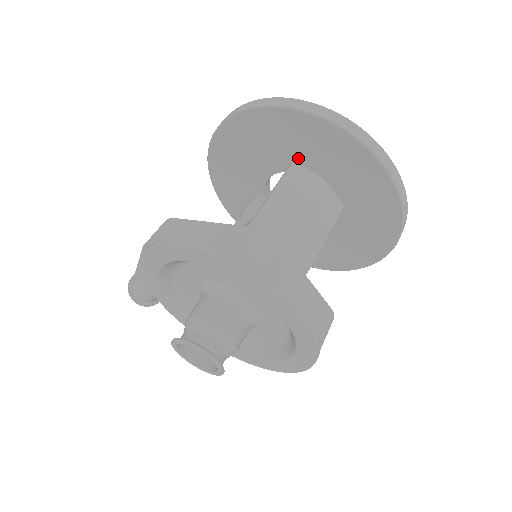
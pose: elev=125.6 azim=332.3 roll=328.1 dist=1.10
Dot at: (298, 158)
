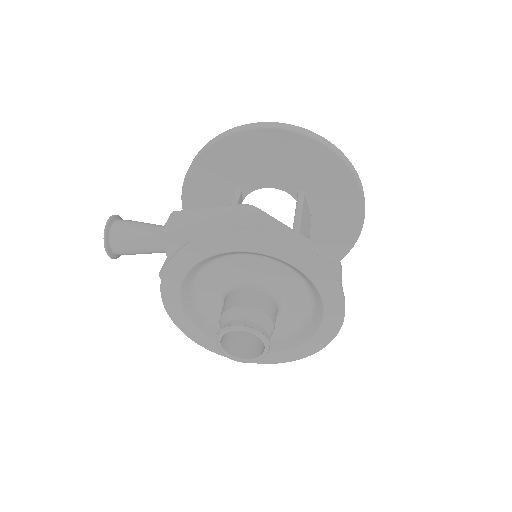
Dot at: (310, 192)
